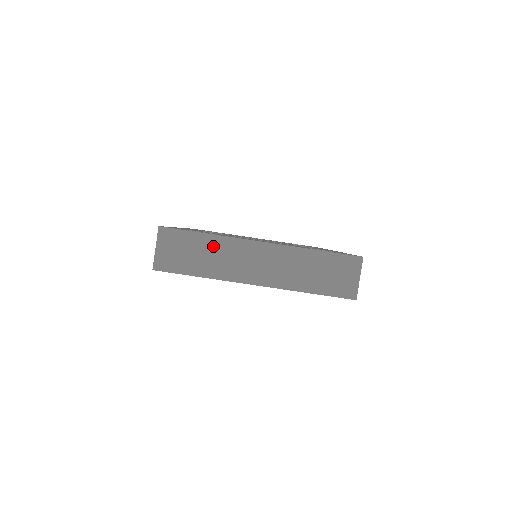
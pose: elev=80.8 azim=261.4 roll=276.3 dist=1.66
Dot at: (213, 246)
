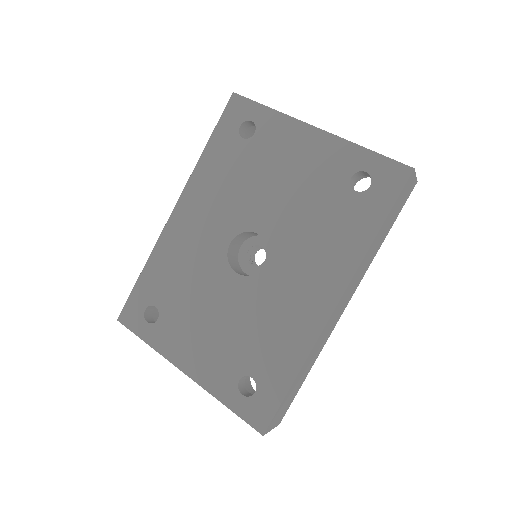
Dot at: occluded
